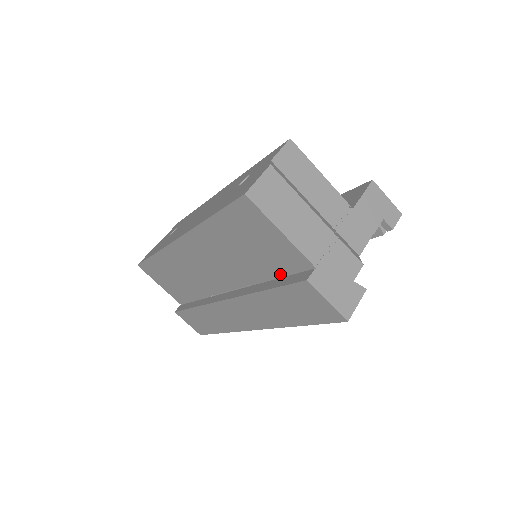
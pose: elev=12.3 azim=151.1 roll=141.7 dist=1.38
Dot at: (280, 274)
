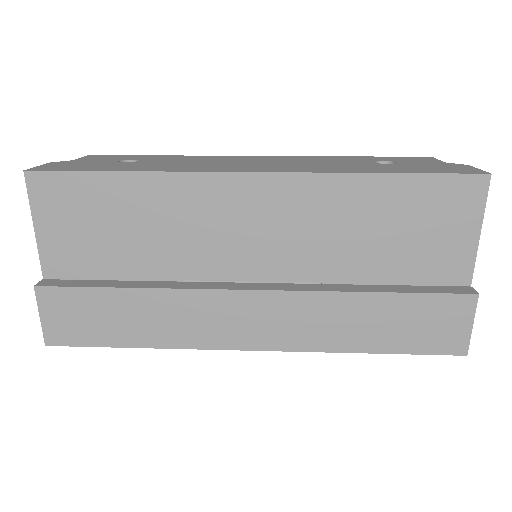
Dot at: (403, 280)
